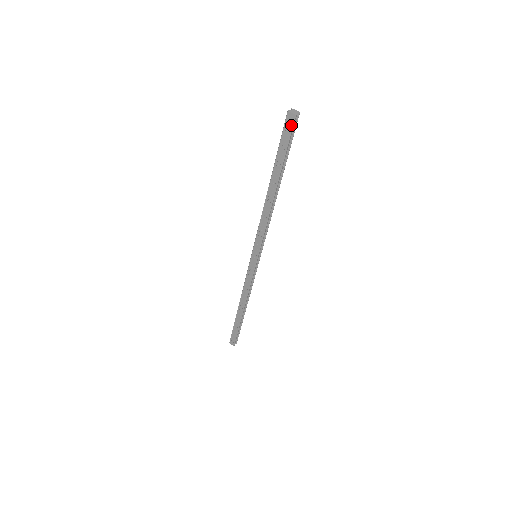
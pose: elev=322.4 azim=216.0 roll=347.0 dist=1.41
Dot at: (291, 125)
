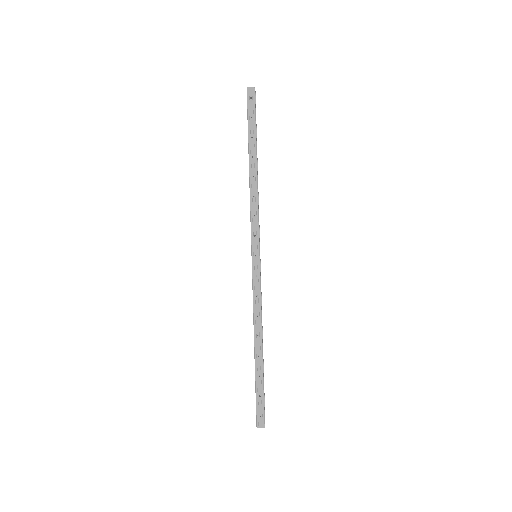
Dot at: (253, 97)
